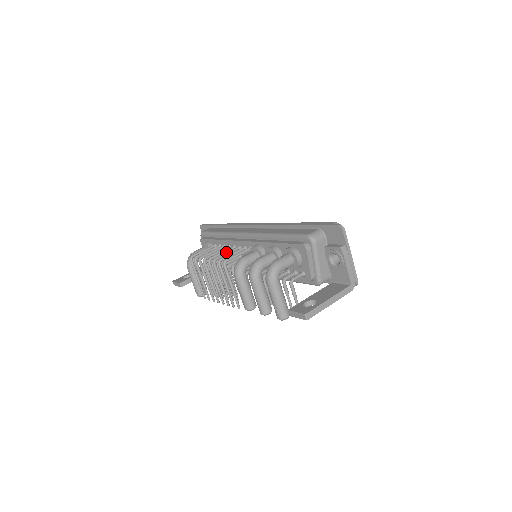
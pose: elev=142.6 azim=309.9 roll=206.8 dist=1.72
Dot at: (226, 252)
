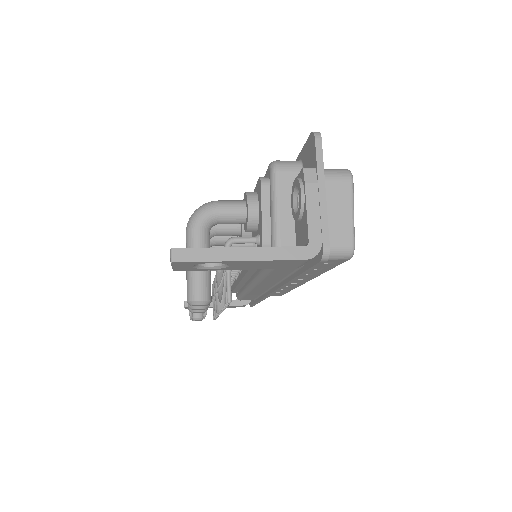
Dot at: occluded
